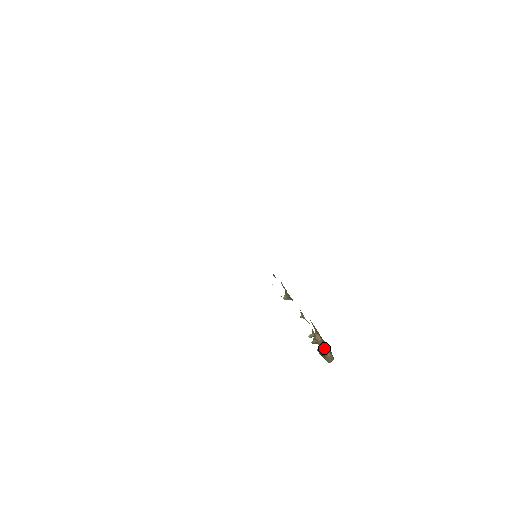
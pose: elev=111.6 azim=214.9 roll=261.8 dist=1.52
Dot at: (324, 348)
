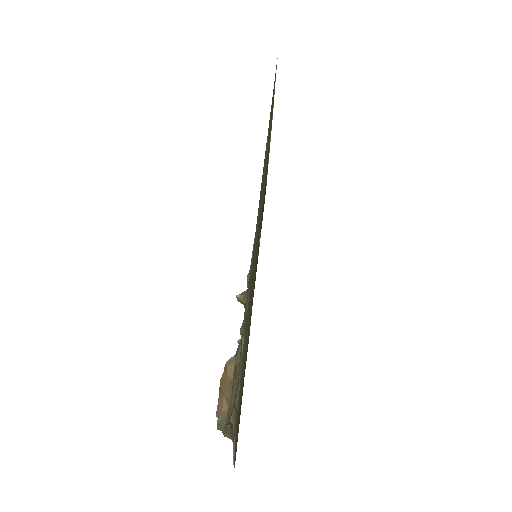
Dot at: (226, 391)
